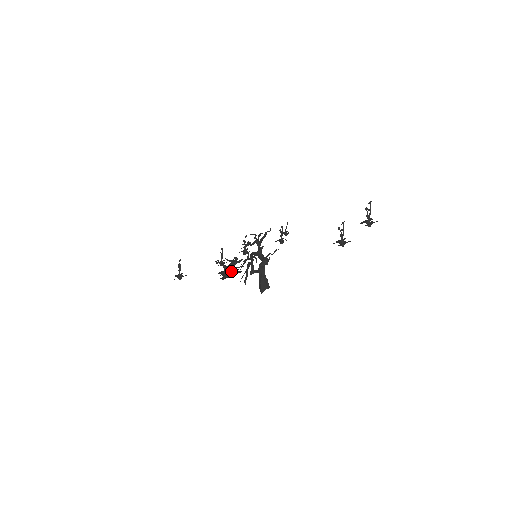
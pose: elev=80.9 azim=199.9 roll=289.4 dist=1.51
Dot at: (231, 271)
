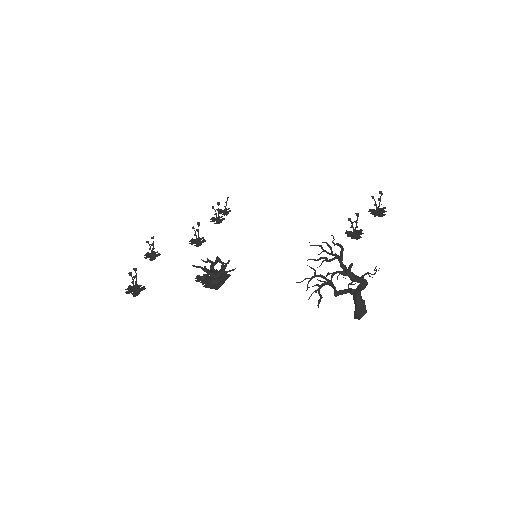
Dot at: (219, 276)
